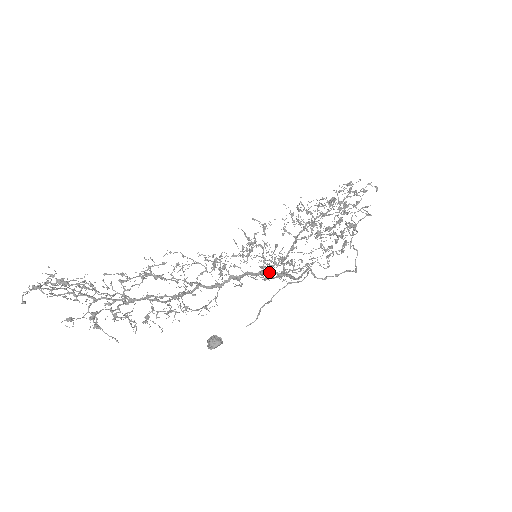
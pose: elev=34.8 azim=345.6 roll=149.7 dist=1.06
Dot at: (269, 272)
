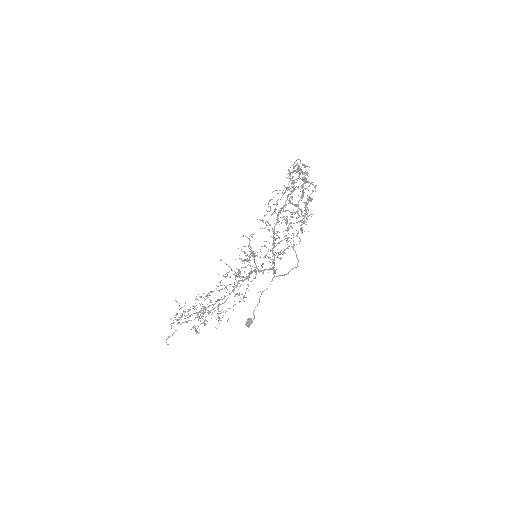
Dot at: (262, 270)
